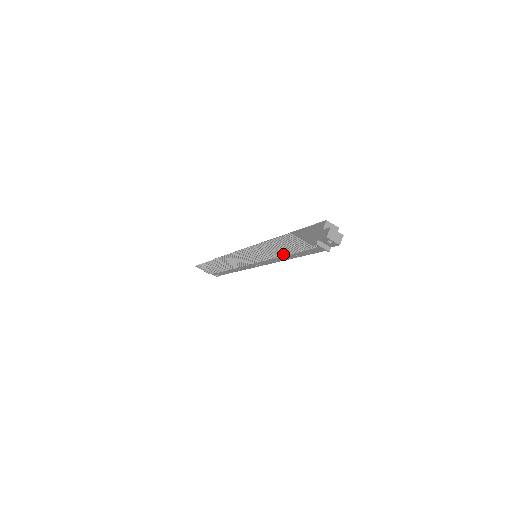
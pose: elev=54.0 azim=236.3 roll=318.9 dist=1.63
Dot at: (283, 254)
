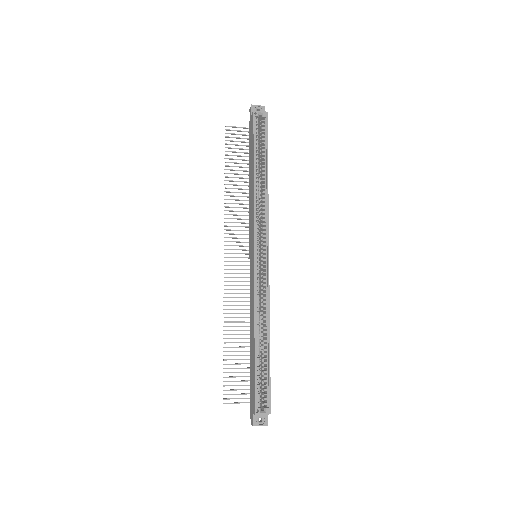
Dot at: occluded
